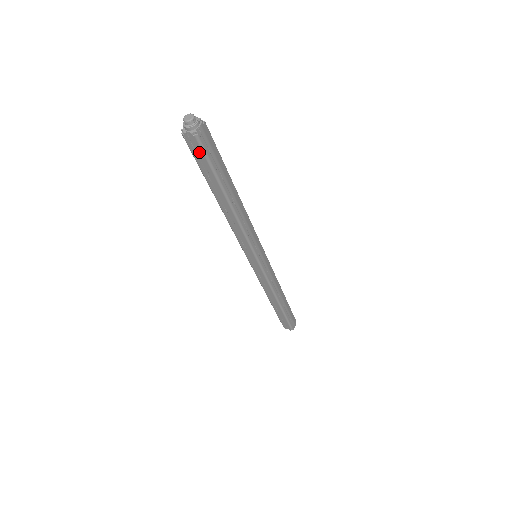
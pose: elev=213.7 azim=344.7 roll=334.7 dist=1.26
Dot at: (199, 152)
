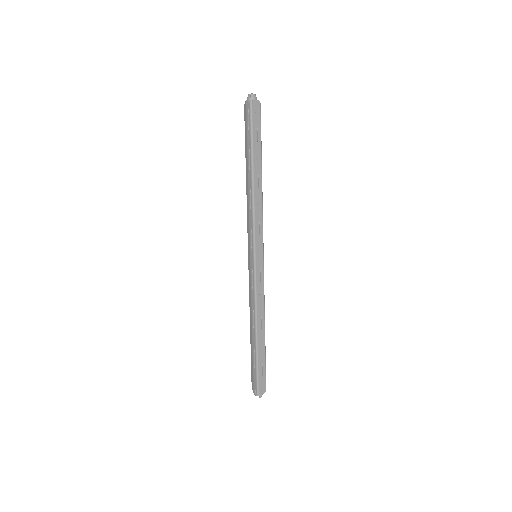
Dot at: (258, 118)
